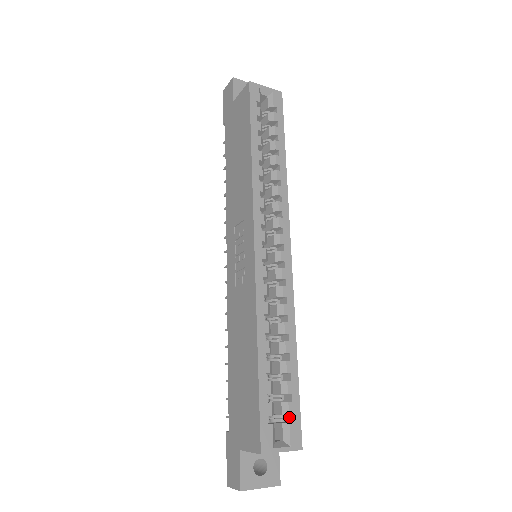
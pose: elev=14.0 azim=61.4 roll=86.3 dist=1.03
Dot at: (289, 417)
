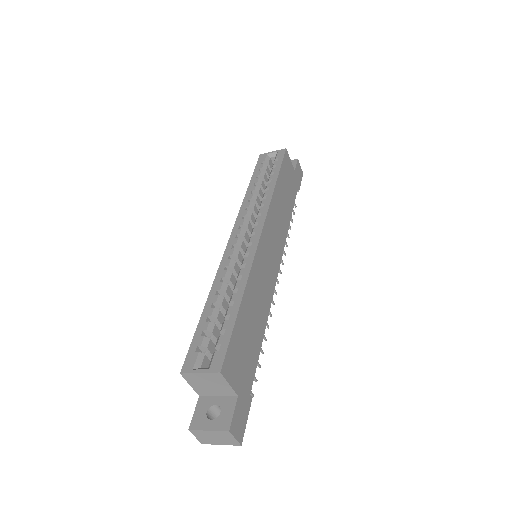
Dot at: (222, 350)
